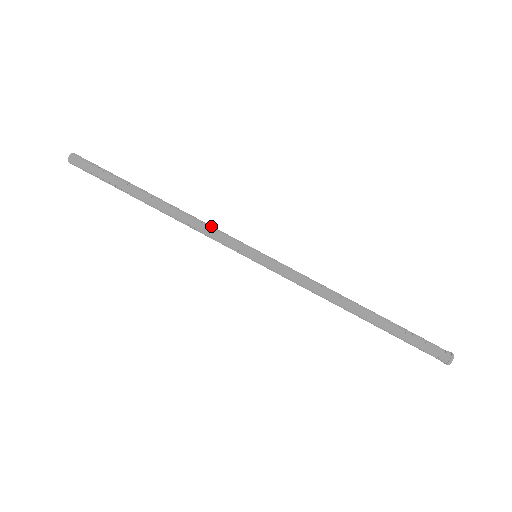
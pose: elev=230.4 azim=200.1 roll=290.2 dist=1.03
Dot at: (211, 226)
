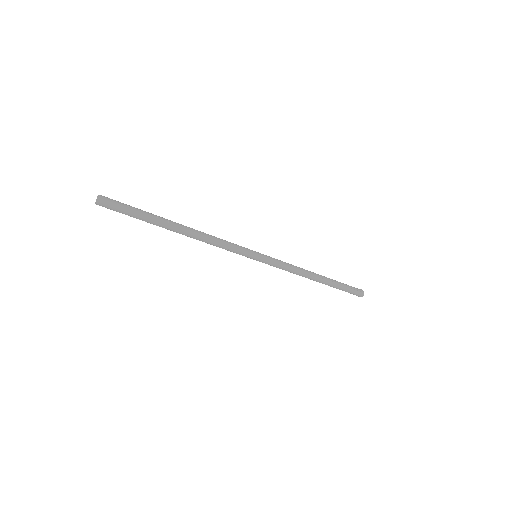
Dot at: (225, 241)
